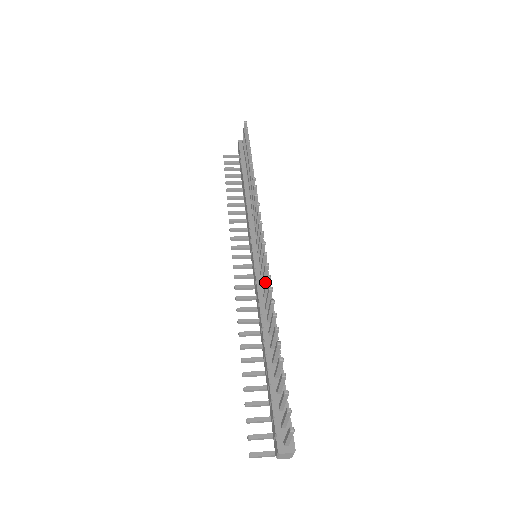
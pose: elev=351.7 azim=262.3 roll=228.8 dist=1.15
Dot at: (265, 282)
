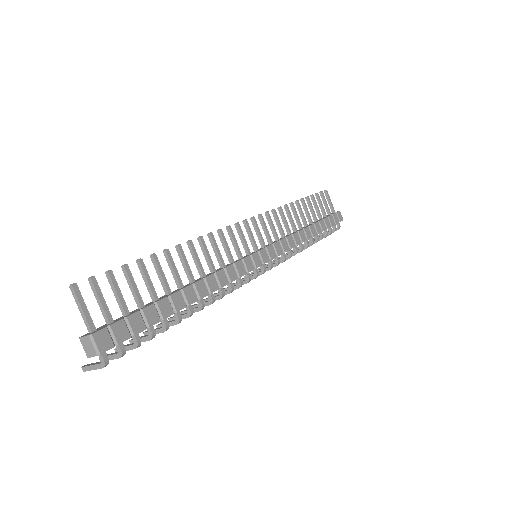
Dot at: (214, 246)
